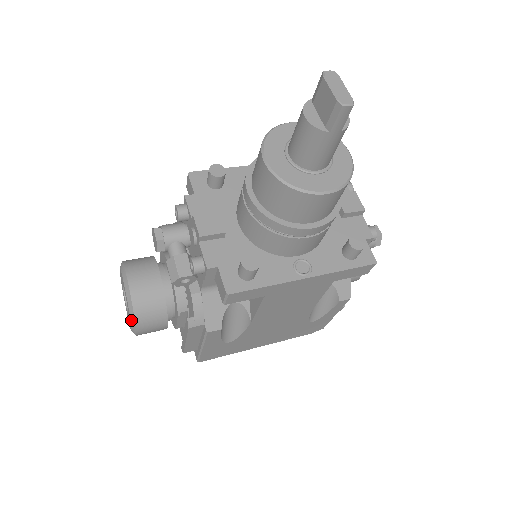
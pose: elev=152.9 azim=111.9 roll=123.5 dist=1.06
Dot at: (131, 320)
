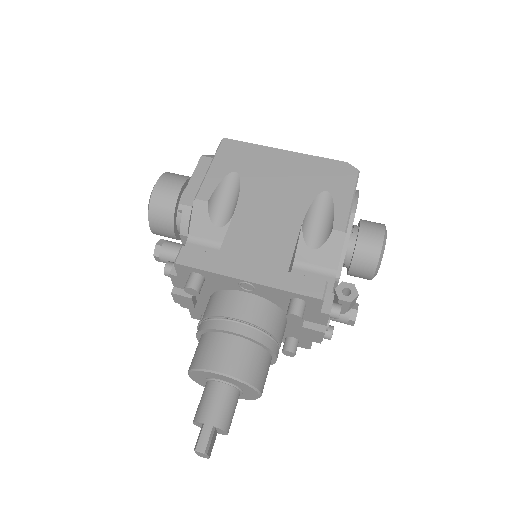
Dot at: occluded
